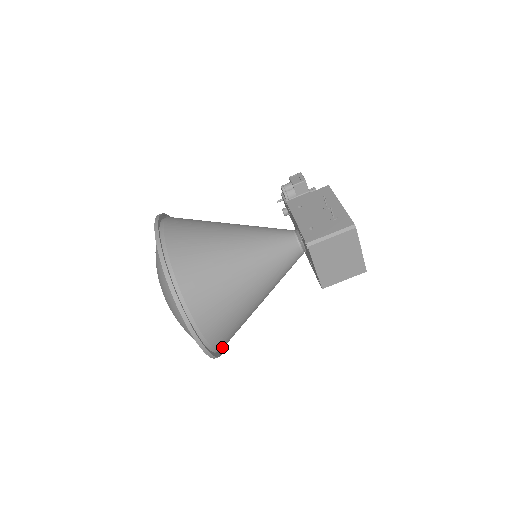
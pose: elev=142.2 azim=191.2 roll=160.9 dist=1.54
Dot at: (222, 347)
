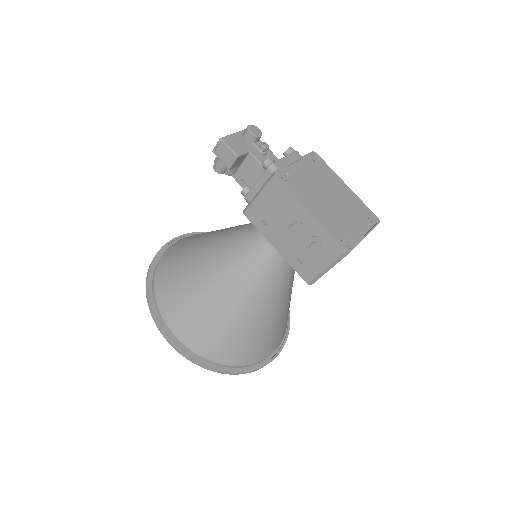
Dot at: occluded
